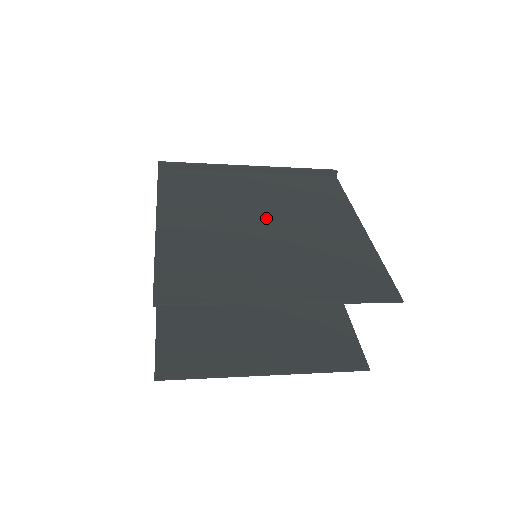
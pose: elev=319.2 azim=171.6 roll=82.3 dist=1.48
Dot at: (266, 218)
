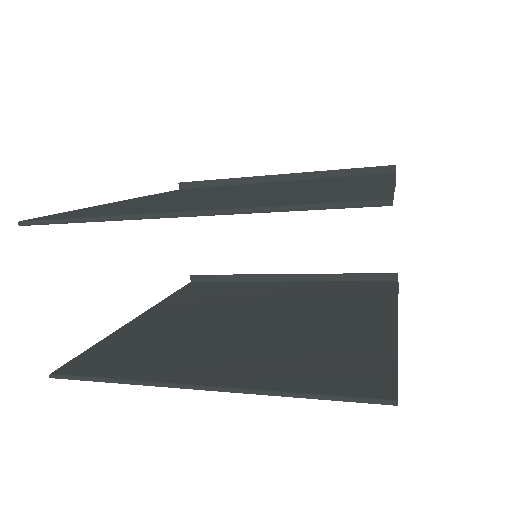
Dot at: (253, 190)
